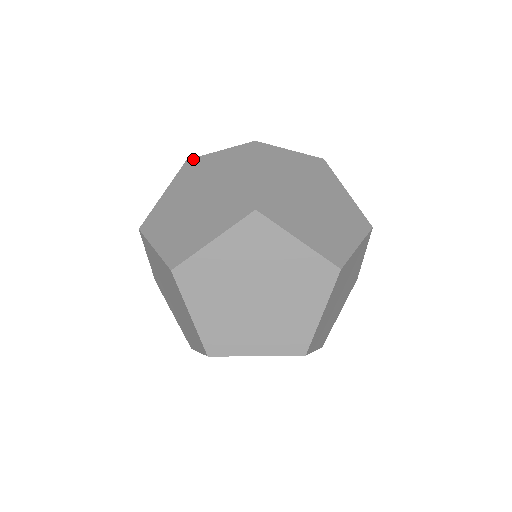
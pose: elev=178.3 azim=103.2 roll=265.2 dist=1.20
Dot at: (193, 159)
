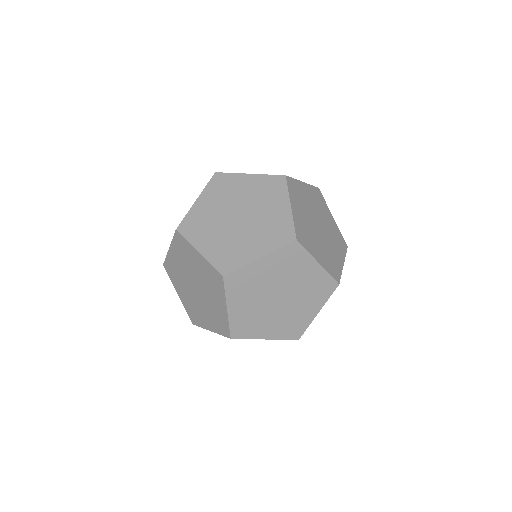
Dot at: occluded
